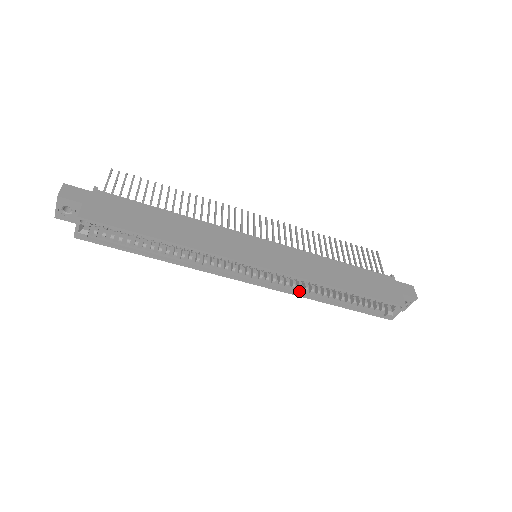
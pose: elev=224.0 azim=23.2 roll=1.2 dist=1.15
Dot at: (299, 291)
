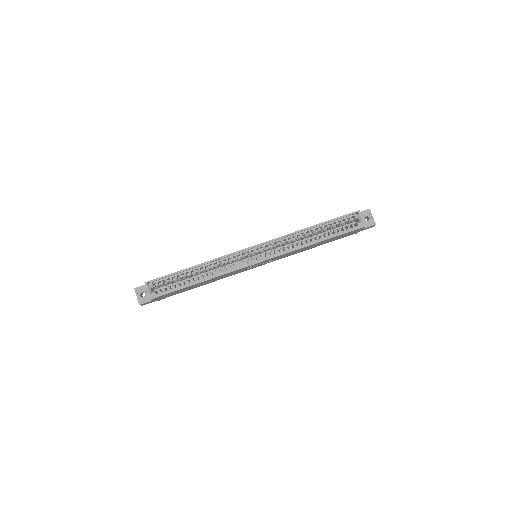
Dot at: (291, 249)
